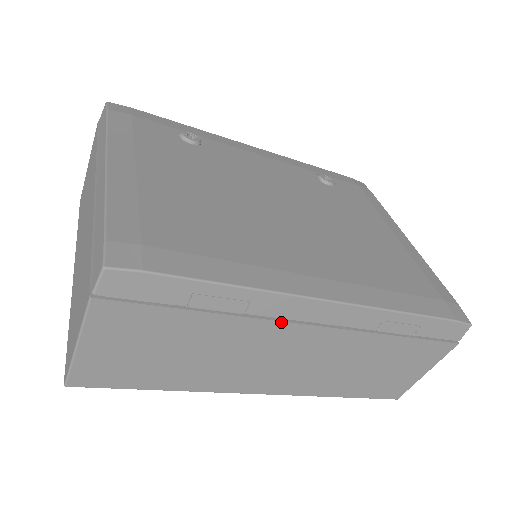
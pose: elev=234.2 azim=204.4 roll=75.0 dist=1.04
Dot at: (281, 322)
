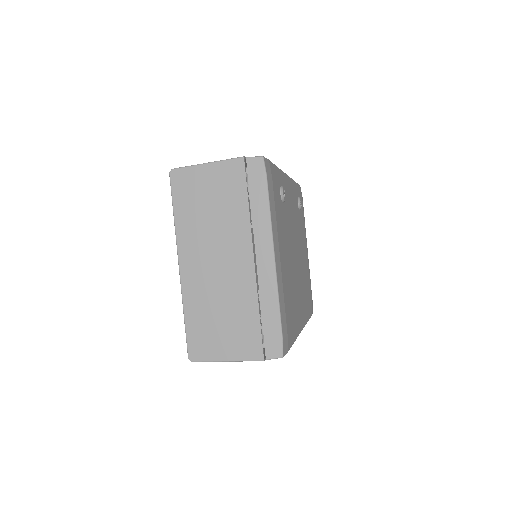
Dot at: occluded
